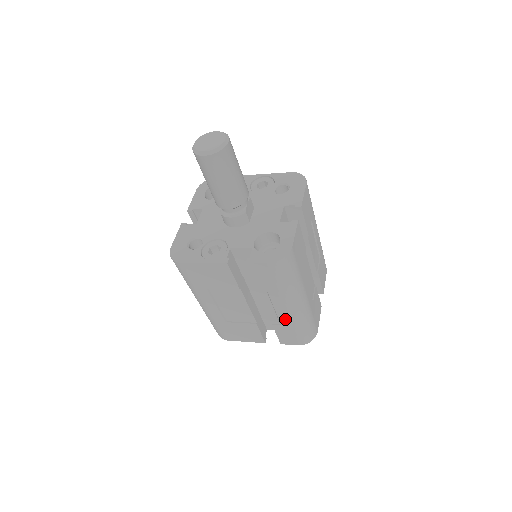
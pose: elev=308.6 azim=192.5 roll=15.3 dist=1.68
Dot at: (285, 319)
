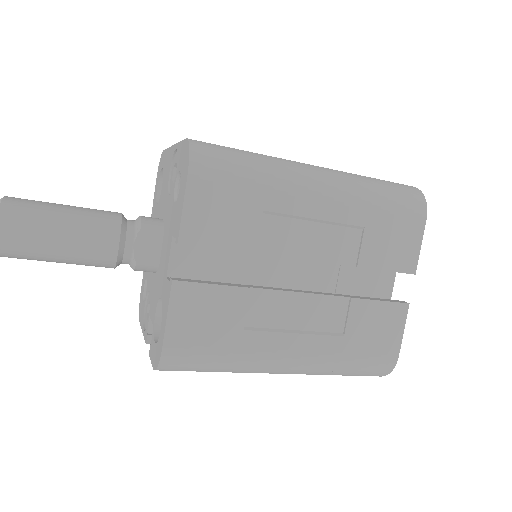
Dot at: occluded
